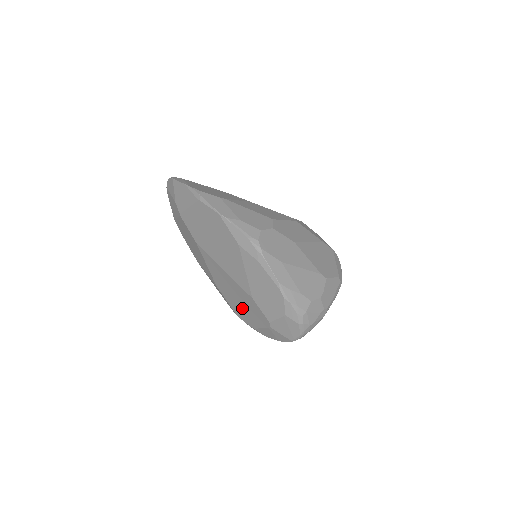
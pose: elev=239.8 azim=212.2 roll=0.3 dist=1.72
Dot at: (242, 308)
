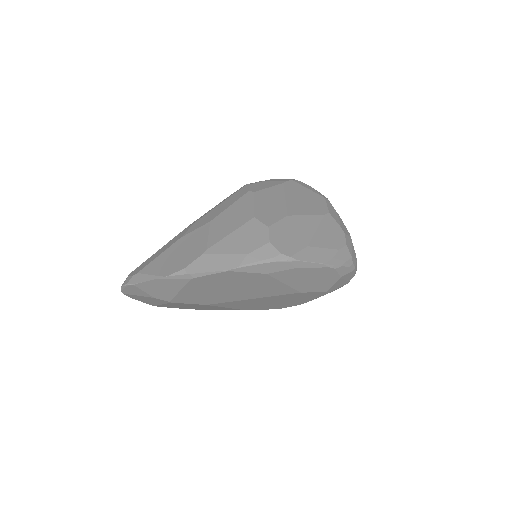
Dot at: (285, 303)
